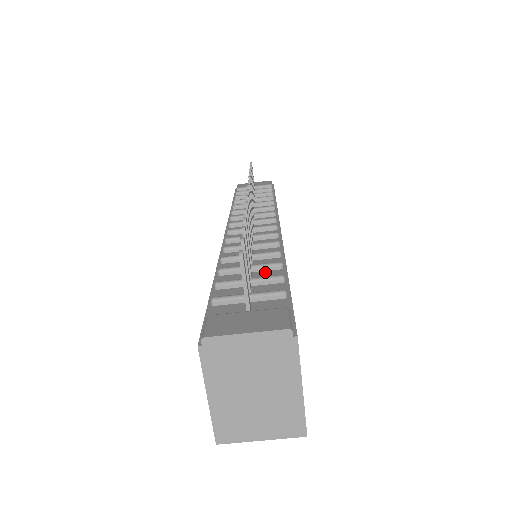
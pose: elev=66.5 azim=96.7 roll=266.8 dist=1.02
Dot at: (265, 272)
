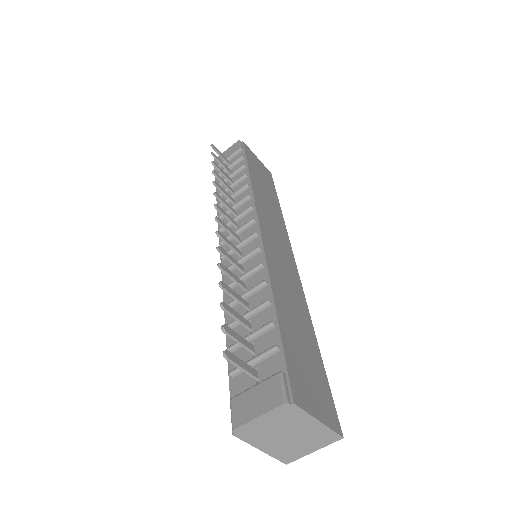
Dot at: (259, 315)
